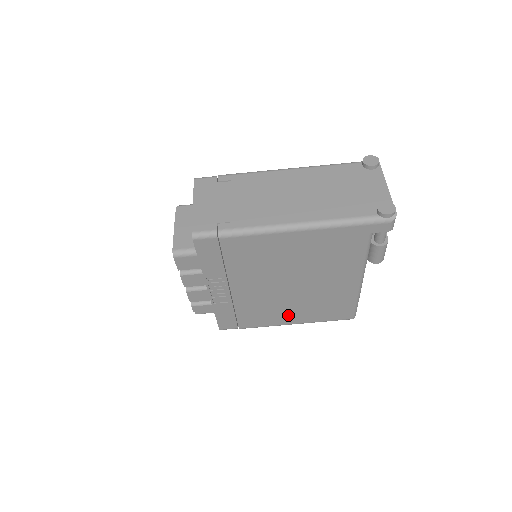
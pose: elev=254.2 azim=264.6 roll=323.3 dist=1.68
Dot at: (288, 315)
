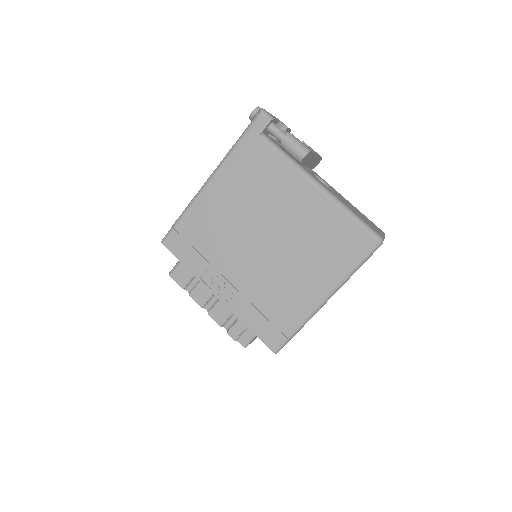
Dot at: (308, 282)
